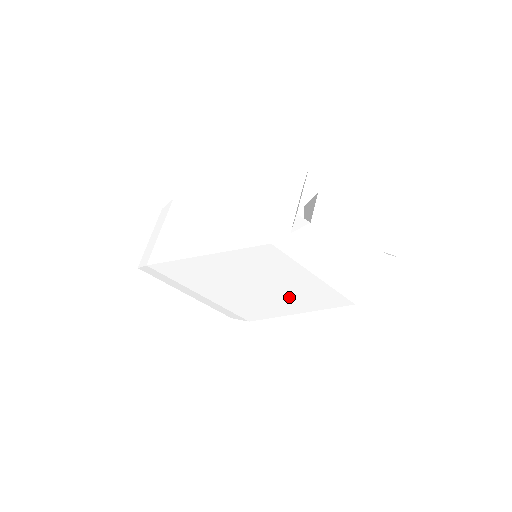
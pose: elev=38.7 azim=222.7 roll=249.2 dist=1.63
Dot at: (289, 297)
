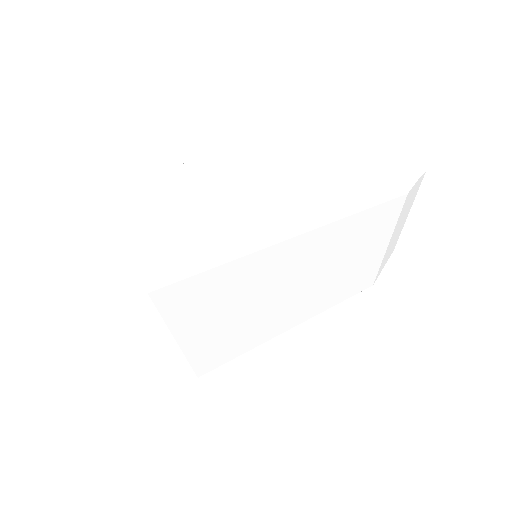
Dot at: (315, 298)
